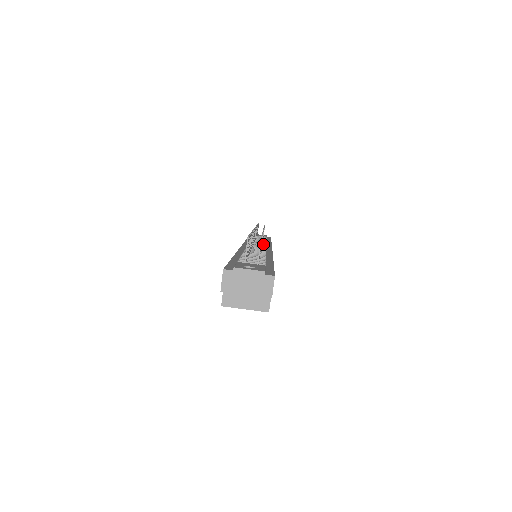
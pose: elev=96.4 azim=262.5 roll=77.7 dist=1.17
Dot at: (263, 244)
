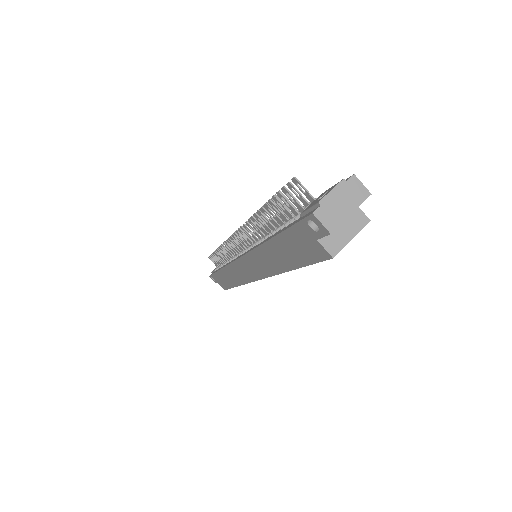
Dot at: (247, 245)
